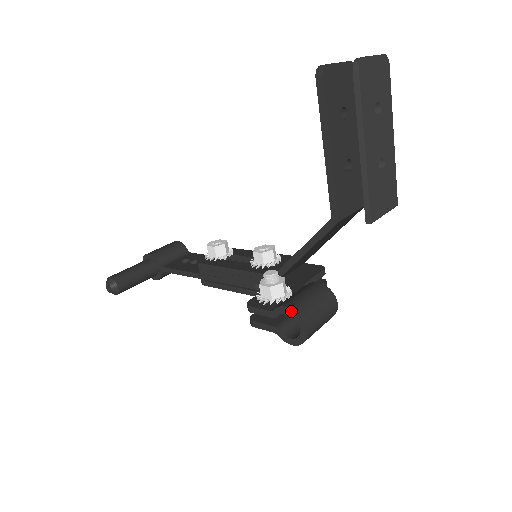
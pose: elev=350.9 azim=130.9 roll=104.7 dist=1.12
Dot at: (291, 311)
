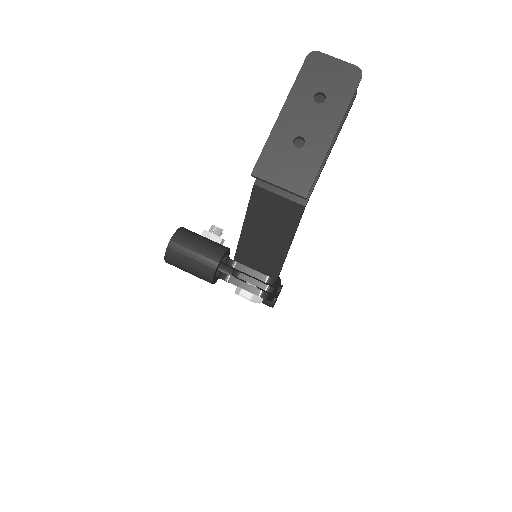
Dot at: (180, 229)
